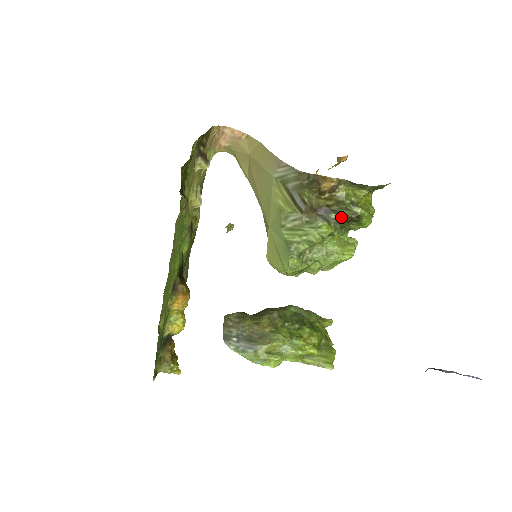
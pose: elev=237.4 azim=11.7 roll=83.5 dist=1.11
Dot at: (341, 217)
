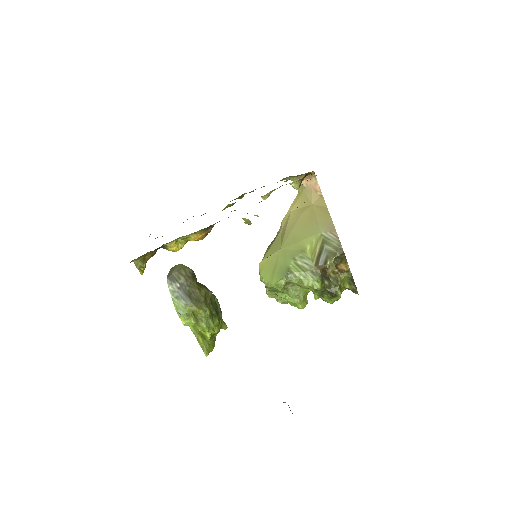
Dot at: (328, 287)
